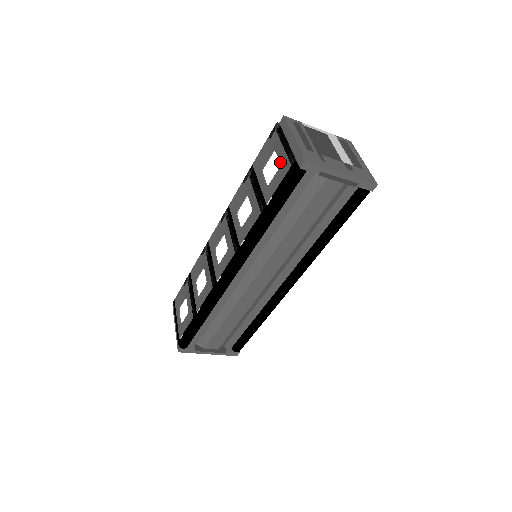
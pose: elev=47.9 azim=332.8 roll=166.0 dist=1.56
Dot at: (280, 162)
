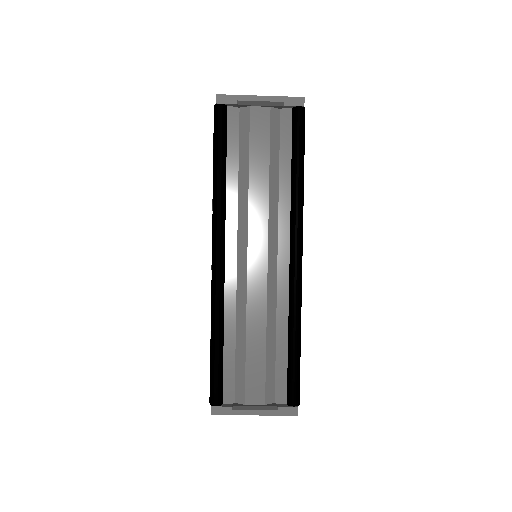
Dot at: occluded
